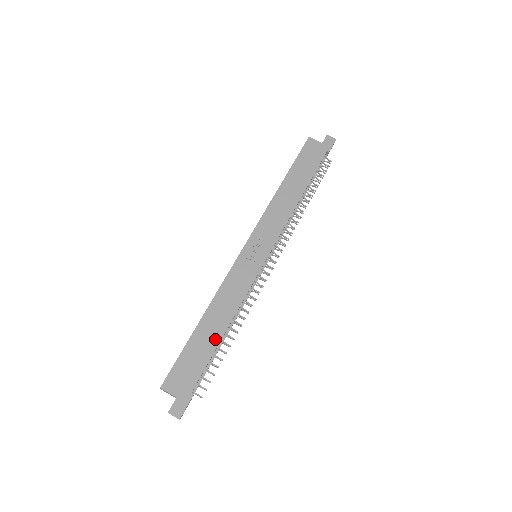
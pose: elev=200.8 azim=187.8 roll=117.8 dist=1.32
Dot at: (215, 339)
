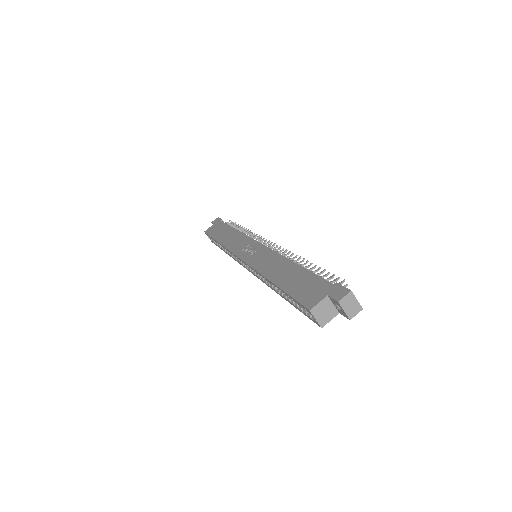
Dot at: (295, 269)
